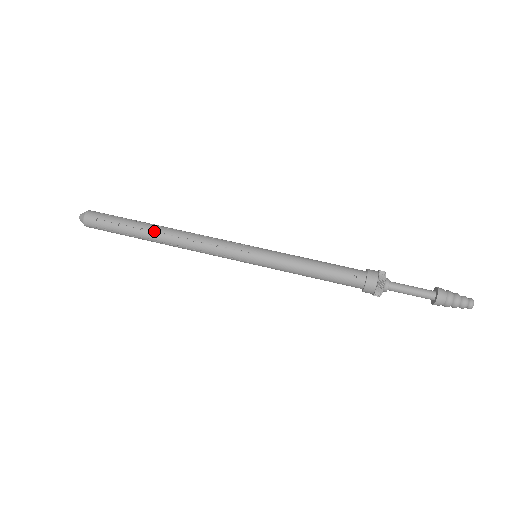
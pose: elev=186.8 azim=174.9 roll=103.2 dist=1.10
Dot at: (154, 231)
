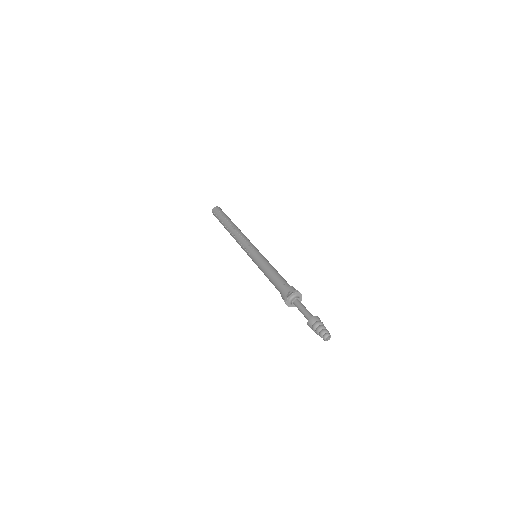
Dot at: (231, 223)
